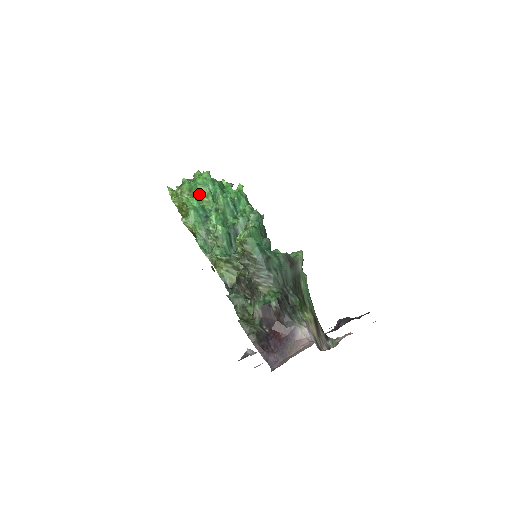
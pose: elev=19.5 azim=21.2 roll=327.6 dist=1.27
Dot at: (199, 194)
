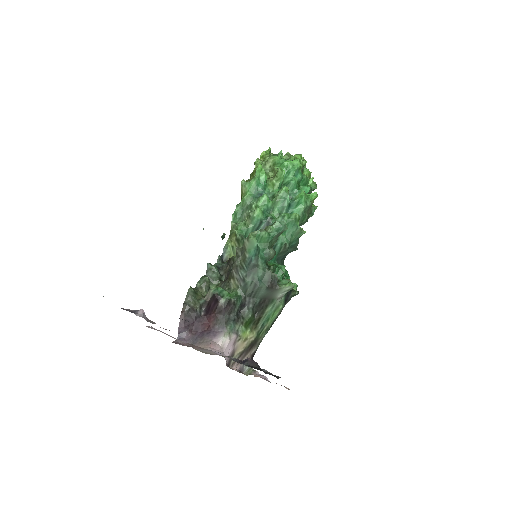
Dot at: (275, 173)
